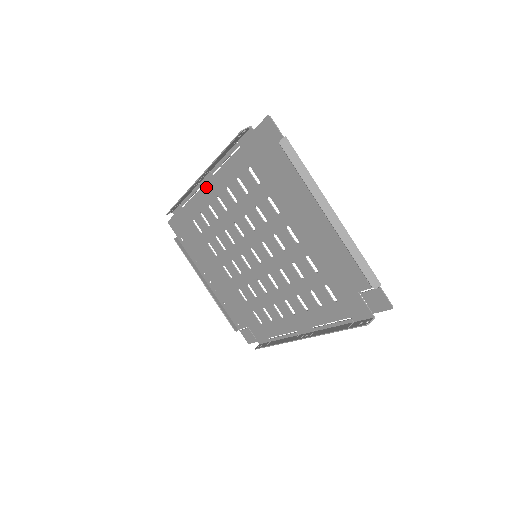
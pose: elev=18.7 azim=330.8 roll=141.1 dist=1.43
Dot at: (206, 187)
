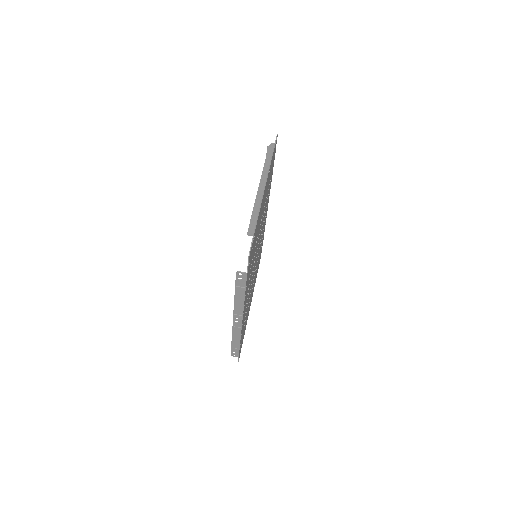
Dot at: occluded
